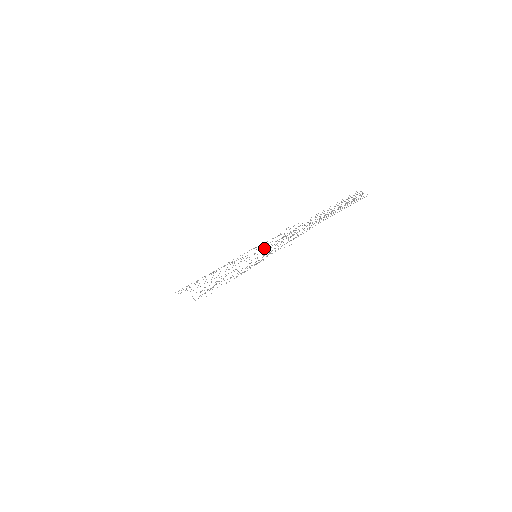
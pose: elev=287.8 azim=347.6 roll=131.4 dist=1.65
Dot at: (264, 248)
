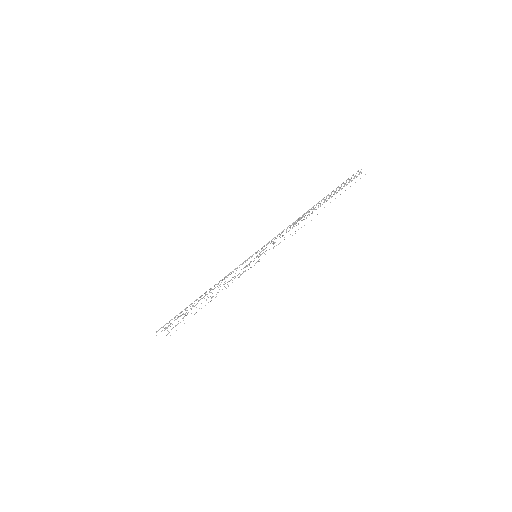
Dot at: occluded
